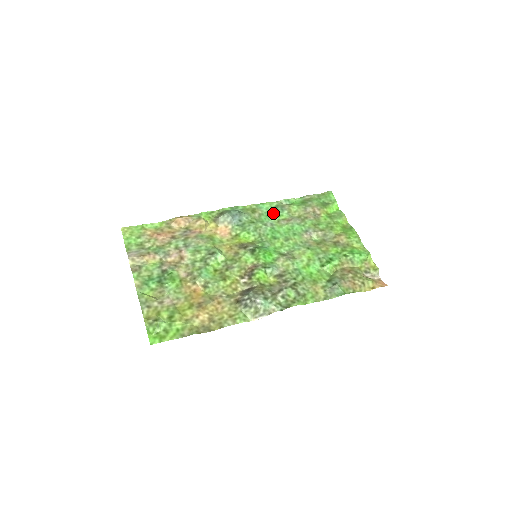
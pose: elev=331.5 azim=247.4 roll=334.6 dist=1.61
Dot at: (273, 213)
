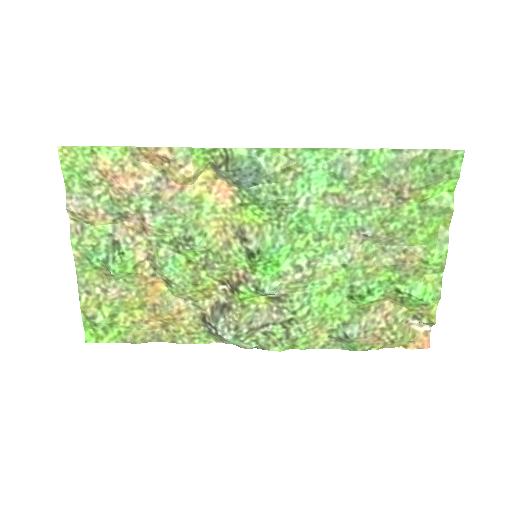
Dot at: (323, 175)
